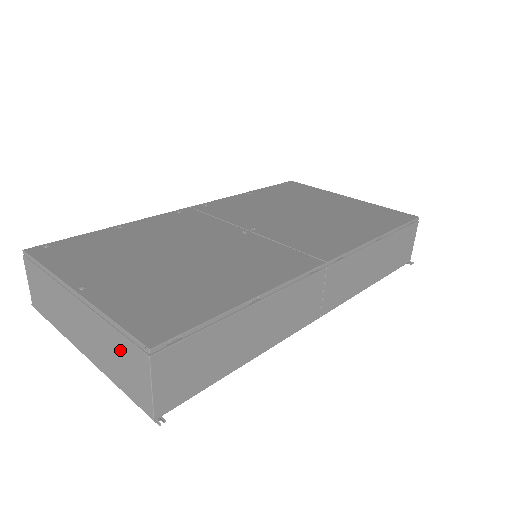
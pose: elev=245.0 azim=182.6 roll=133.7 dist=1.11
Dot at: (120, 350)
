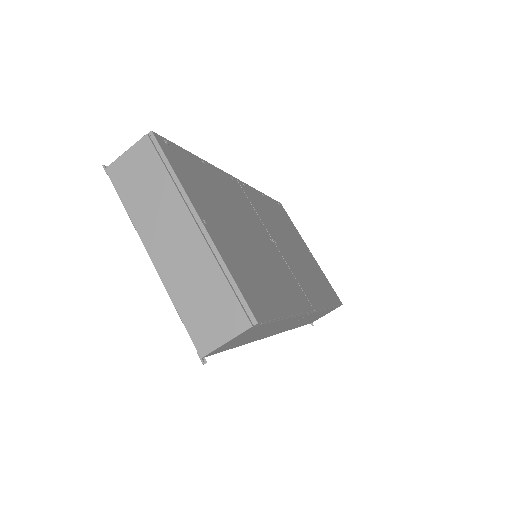
Dot at: (217, 297)
